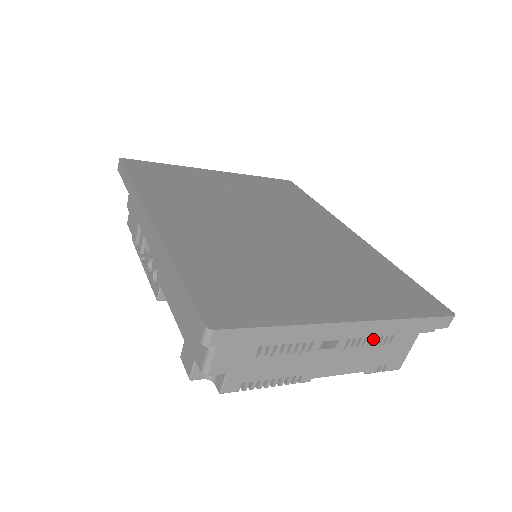
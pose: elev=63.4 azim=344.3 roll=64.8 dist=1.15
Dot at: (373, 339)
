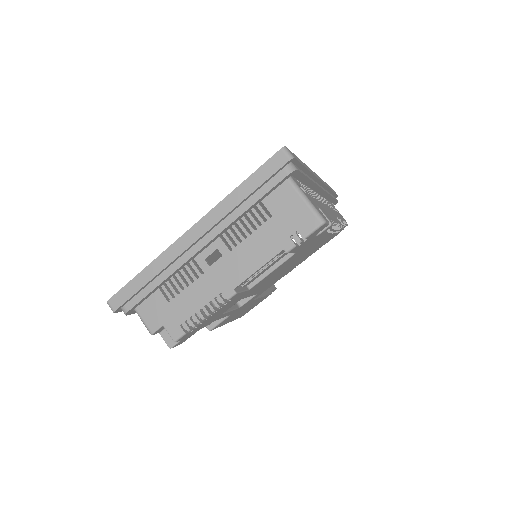
Dot at: (249, 226)
